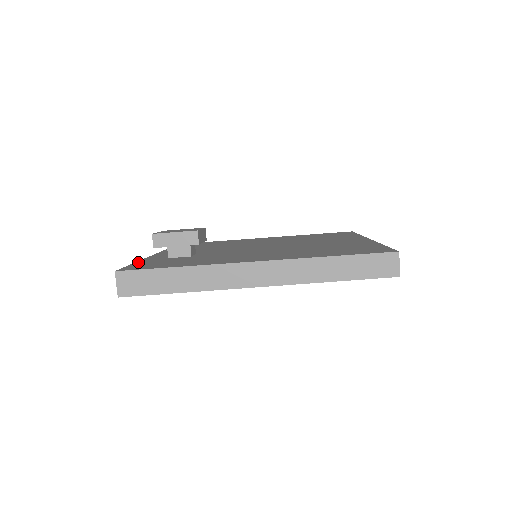
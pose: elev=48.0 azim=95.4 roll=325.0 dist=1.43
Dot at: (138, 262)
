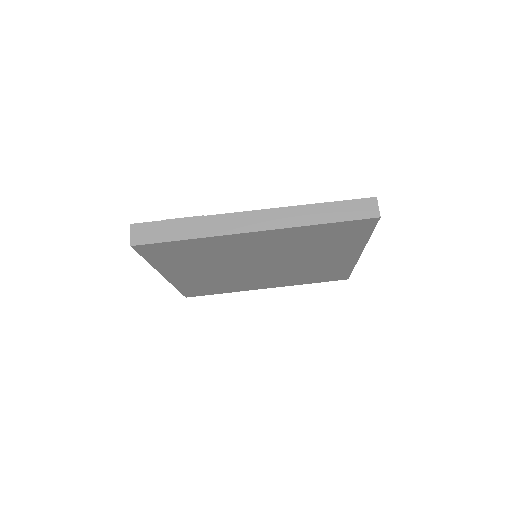
Dot at: occluded
